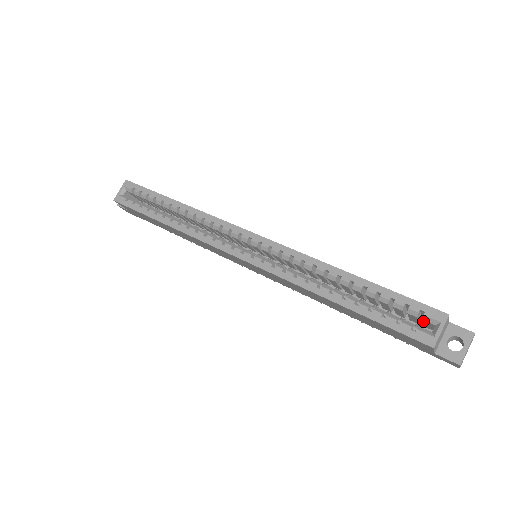
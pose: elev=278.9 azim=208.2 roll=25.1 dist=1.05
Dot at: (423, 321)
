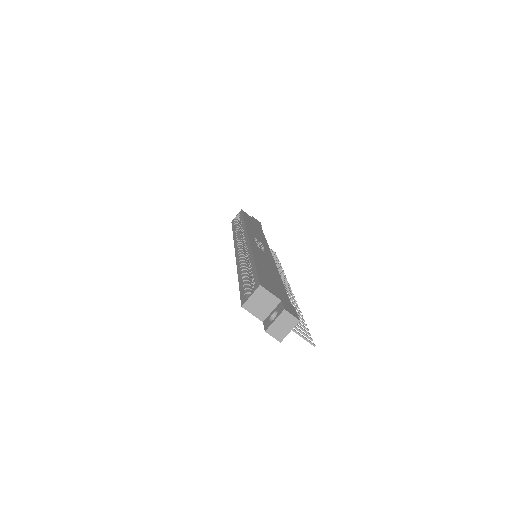
Dot at: occluded
